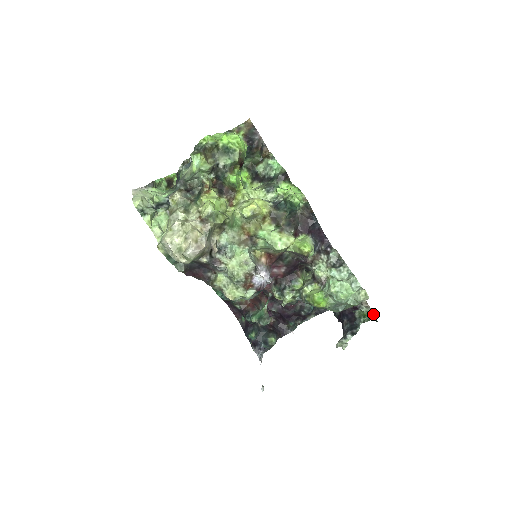
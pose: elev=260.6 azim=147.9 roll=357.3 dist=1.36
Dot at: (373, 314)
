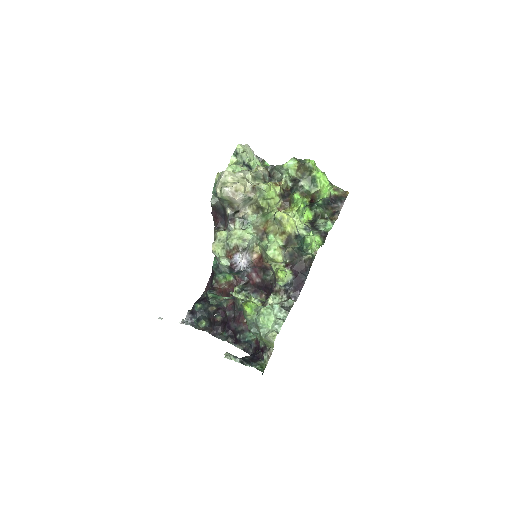
Dot at: occluded
